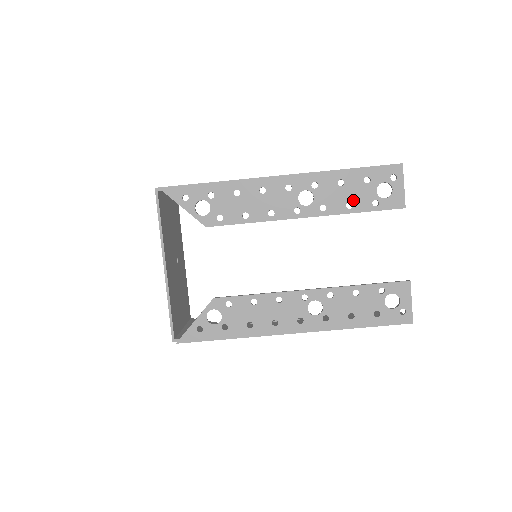
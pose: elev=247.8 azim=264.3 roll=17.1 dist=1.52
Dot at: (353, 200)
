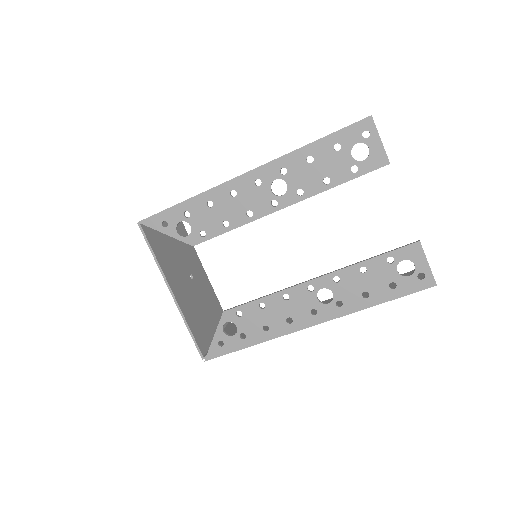
Dot at: (329, 174)
